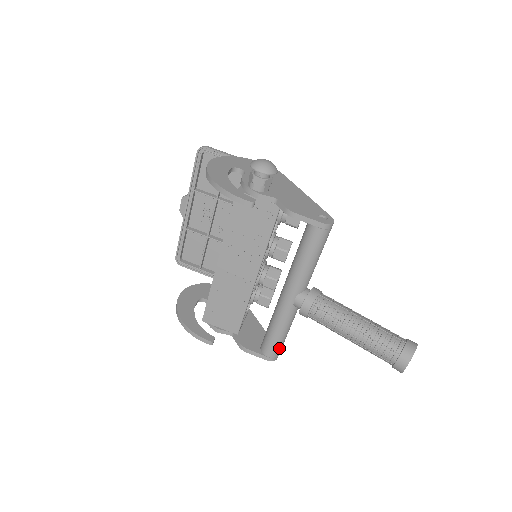
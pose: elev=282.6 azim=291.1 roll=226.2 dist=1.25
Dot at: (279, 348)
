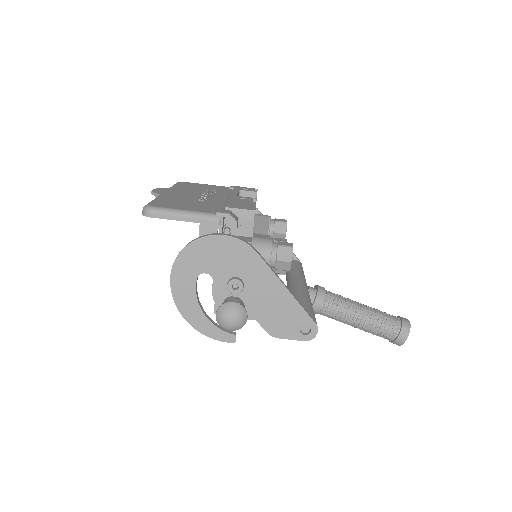
Dot at: occluded
